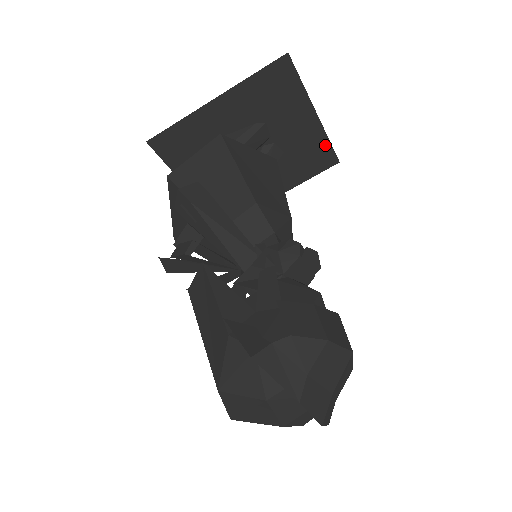
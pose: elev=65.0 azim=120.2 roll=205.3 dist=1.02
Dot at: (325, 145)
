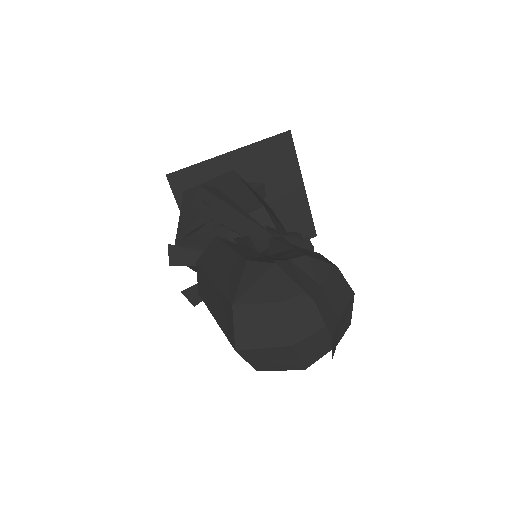
Dot at: (307, 216)
